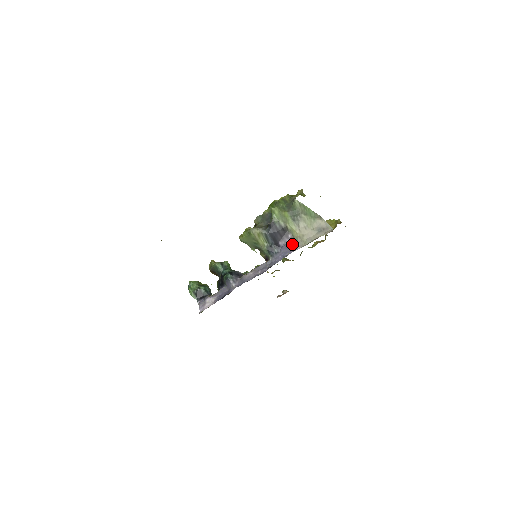
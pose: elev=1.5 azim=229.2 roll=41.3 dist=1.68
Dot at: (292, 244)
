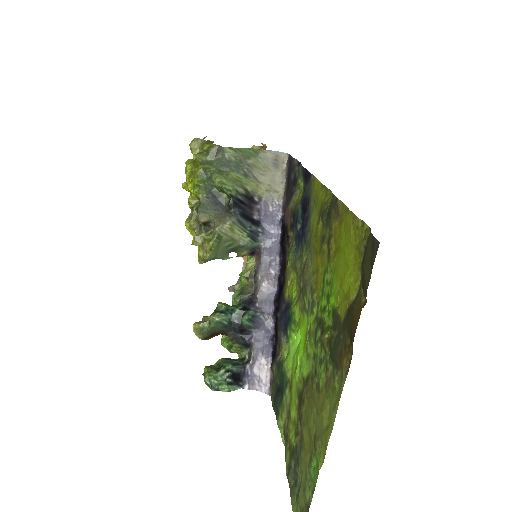
Dot at: (267, 206)
